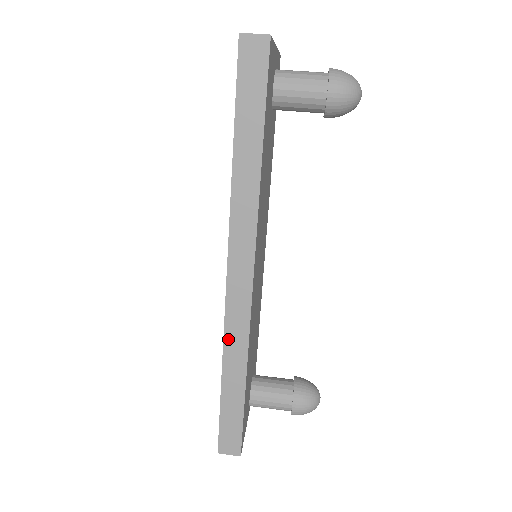
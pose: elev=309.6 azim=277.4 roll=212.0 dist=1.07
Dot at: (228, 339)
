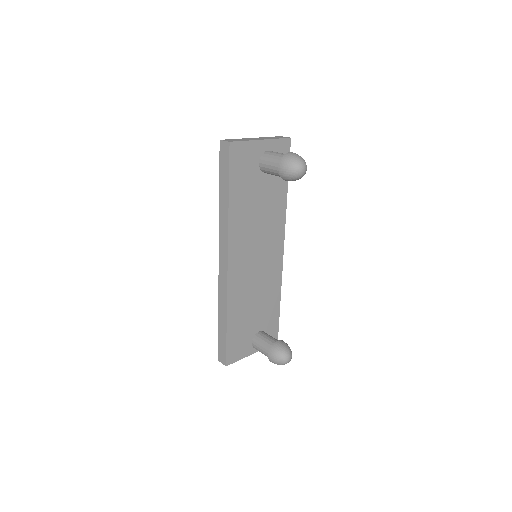
Dot at: (220, 295)
